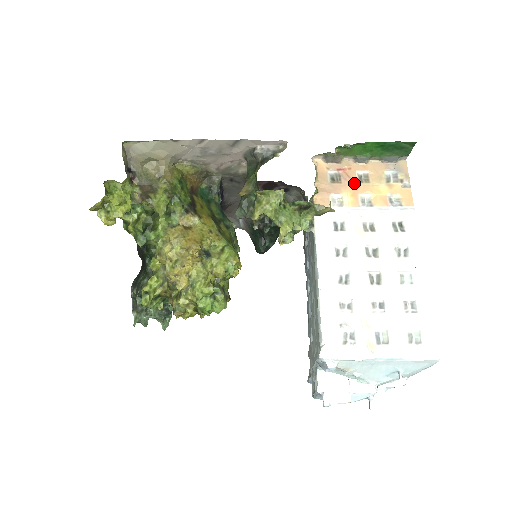
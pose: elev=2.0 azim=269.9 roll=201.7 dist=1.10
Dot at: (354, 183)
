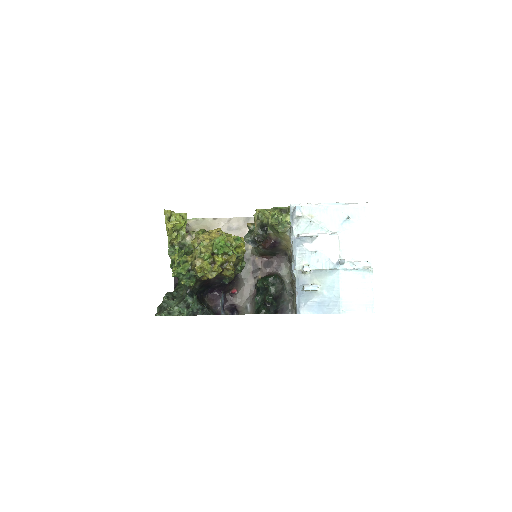
Dot at: occluded
